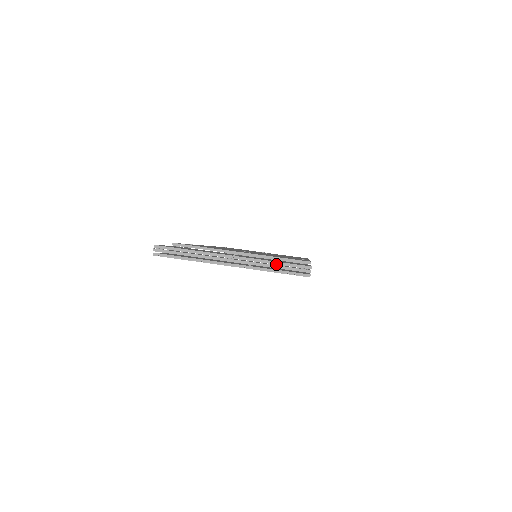
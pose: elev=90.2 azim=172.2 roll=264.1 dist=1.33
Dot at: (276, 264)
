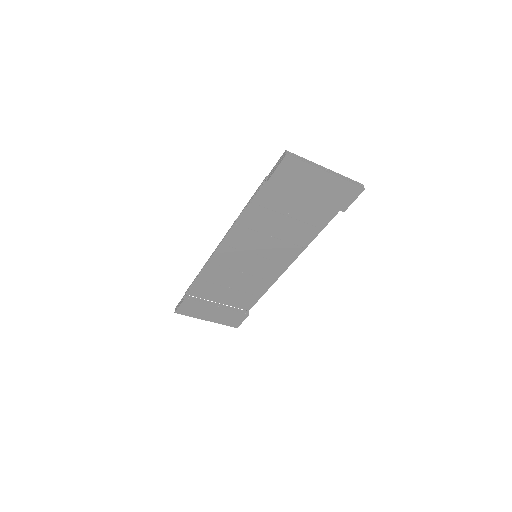
Dot at: (348, 179)
